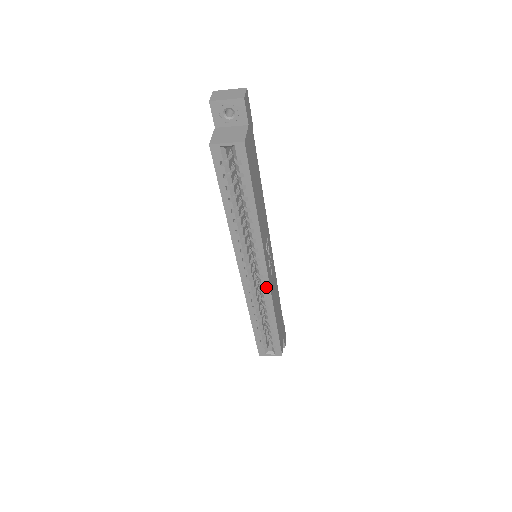
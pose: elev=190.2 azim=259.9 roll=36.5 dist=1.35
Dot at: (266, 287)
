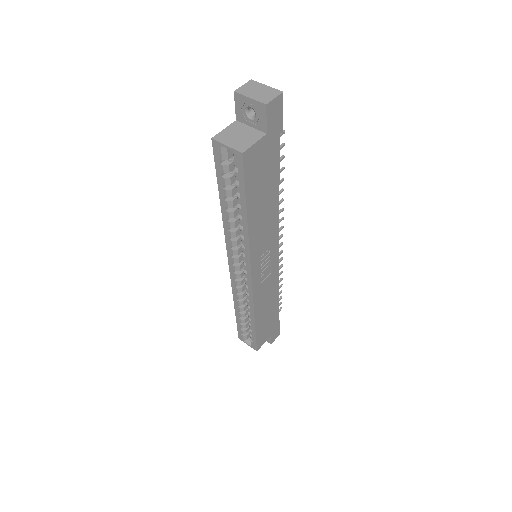
Dot at: (249, 290)
